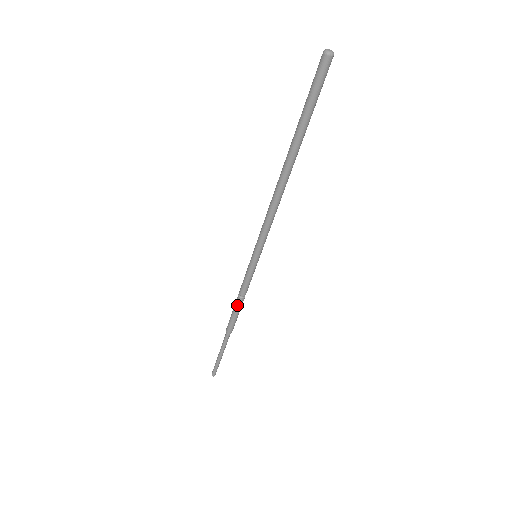
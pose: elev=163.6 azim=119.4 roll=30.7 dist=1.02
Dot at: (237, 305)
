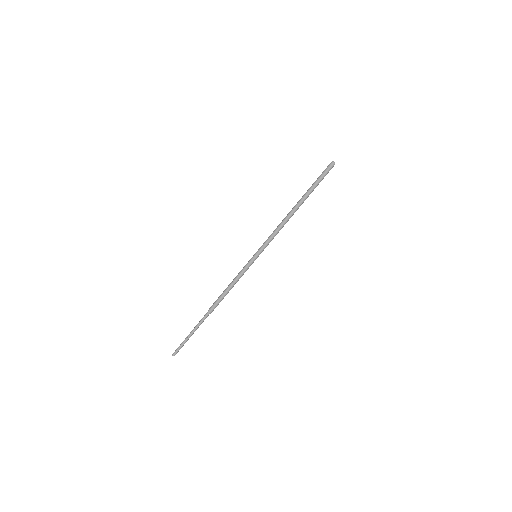
Dot at: (229, 290)
